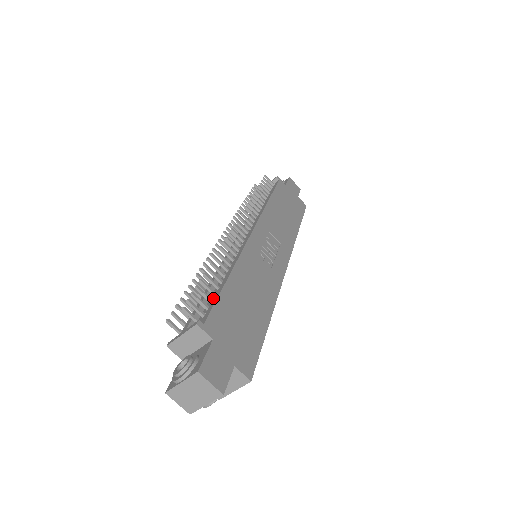
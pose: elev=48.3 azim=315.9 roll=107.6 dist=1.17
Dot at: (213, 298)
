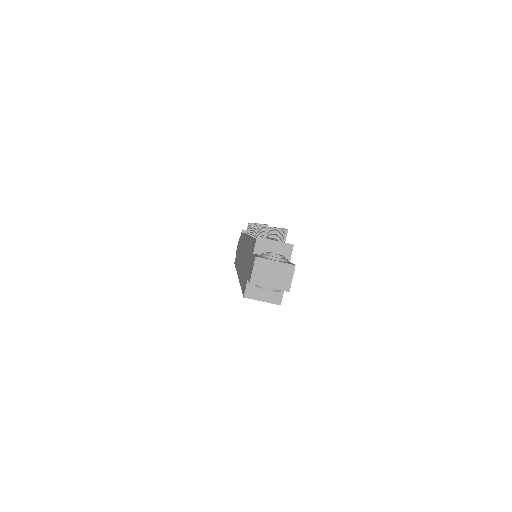
Dot at: occluded
